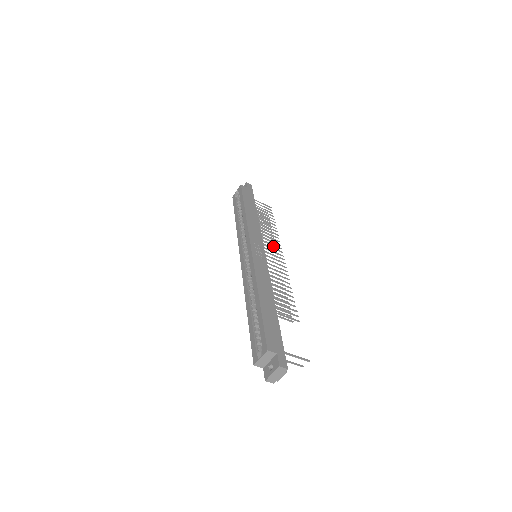
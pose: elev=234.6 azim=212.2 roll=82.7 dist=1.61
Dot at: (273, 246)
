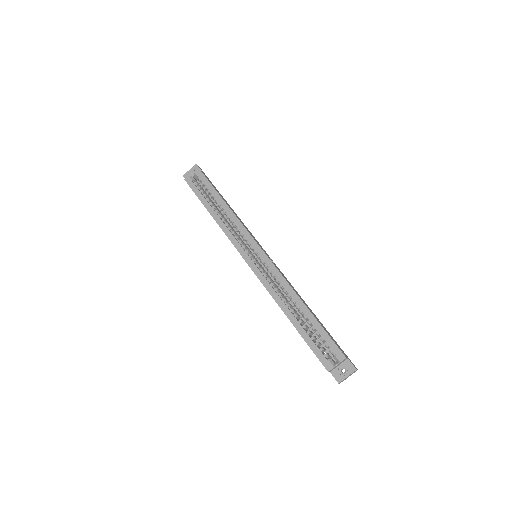
Dot at: occluded
